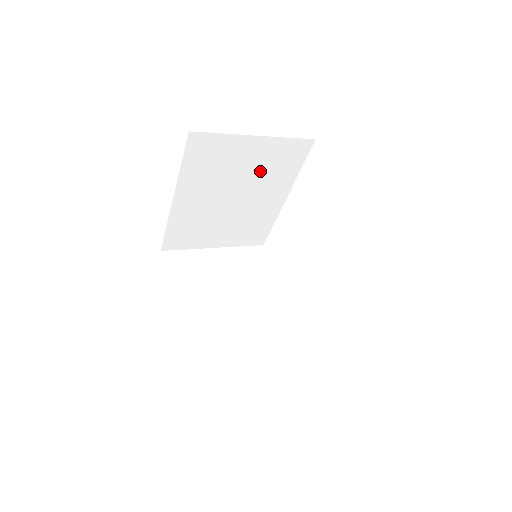
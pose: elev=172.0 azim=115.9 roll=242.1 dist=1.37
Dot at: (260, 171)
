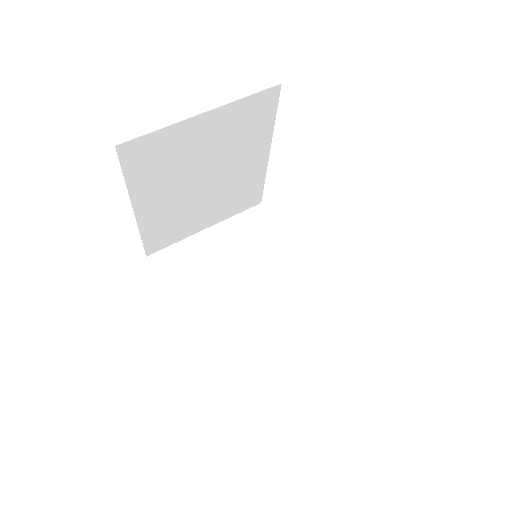
Dot at: occluded
